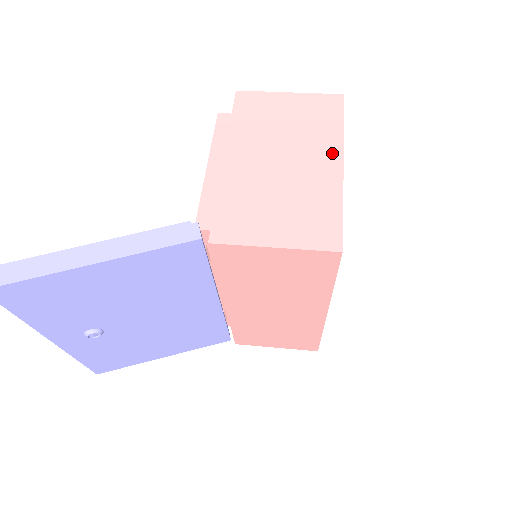
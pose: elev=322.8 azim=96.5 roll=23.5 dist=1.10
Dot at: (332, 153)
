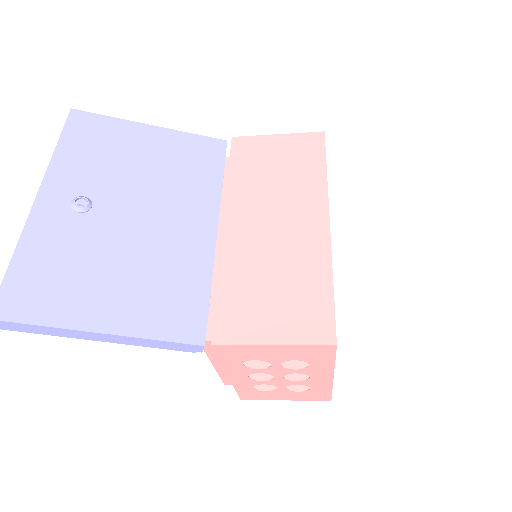
Dot at: occluded
